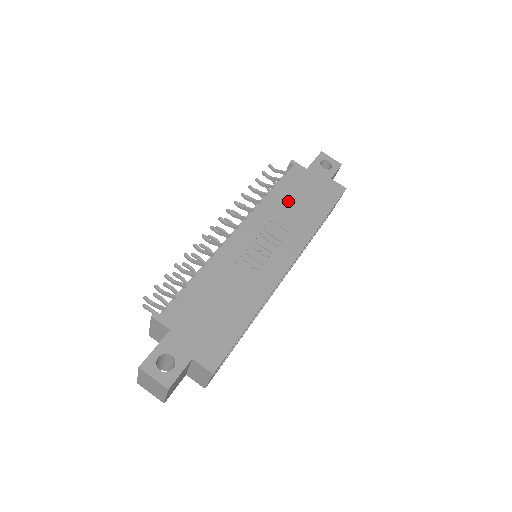
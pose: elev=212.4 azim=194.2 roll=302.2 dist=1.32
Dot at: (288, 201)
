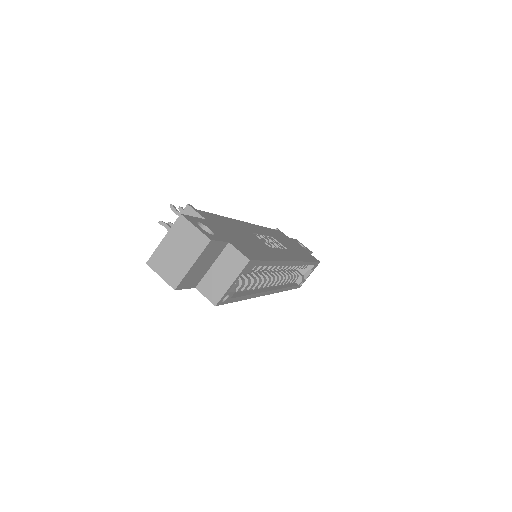
Dot at: (281, 239)
